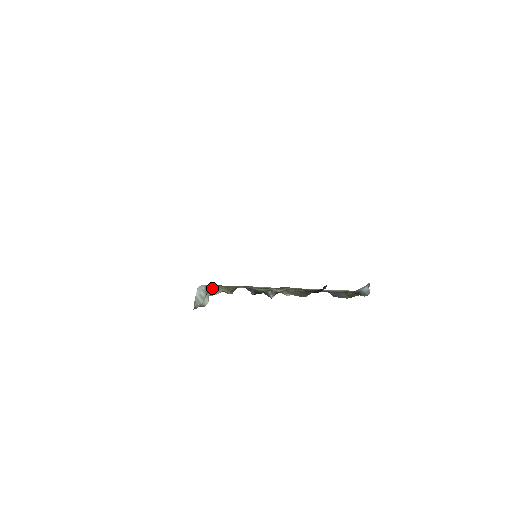
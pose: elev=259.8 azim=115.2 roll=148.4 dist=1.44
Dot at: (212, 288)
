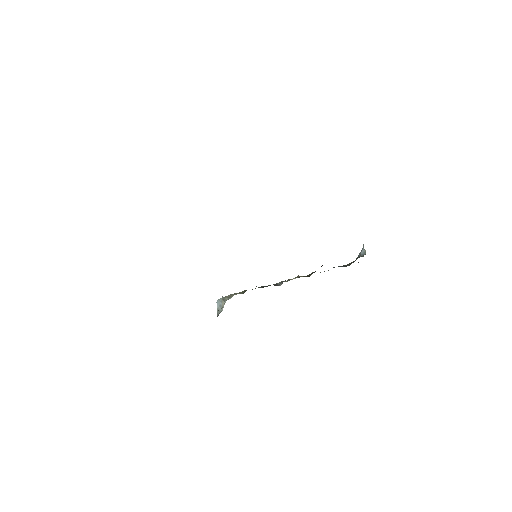
Dot at: (228, 296)
